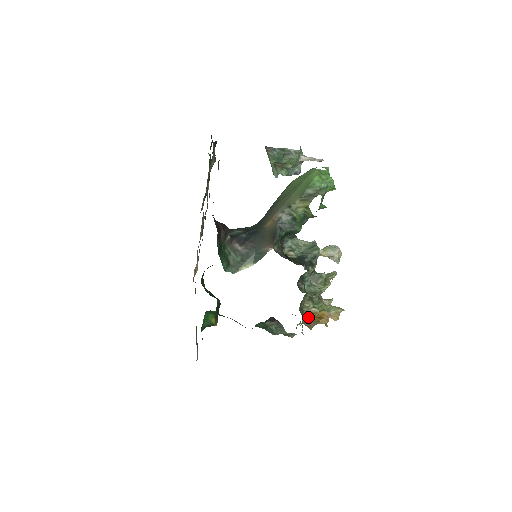
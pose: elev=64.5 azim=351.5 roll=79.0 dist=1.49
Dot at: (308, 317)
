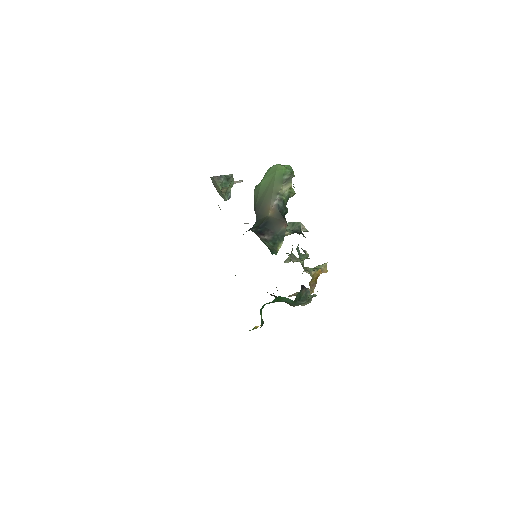
Dot at: (310, 282)
